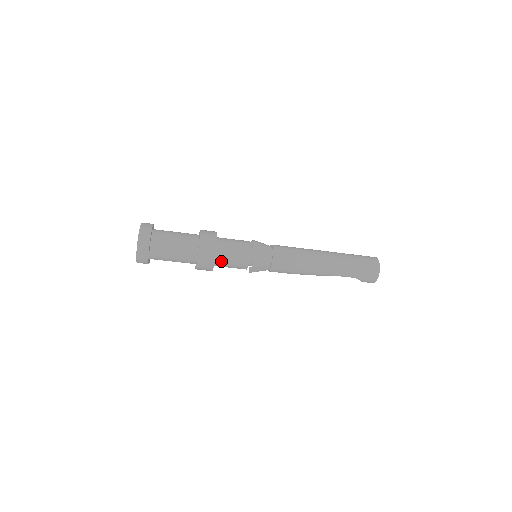
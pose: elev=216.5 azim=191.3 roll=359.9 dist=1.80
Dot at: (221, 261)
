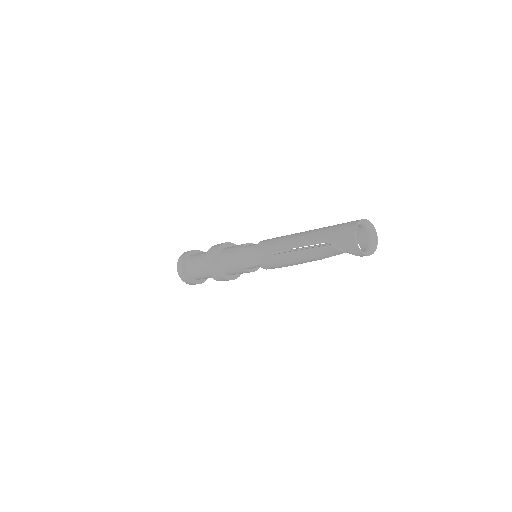
Dot at: (223, 260)
